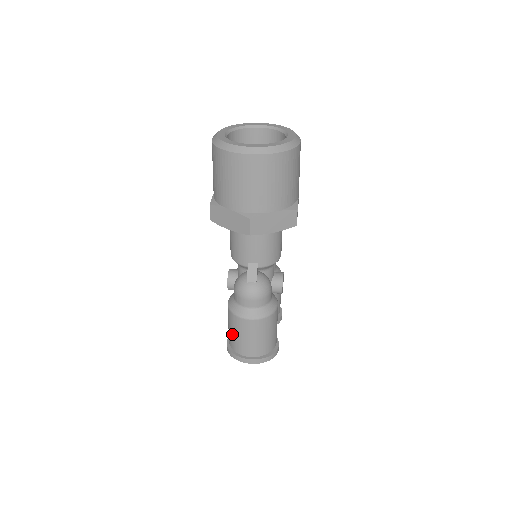
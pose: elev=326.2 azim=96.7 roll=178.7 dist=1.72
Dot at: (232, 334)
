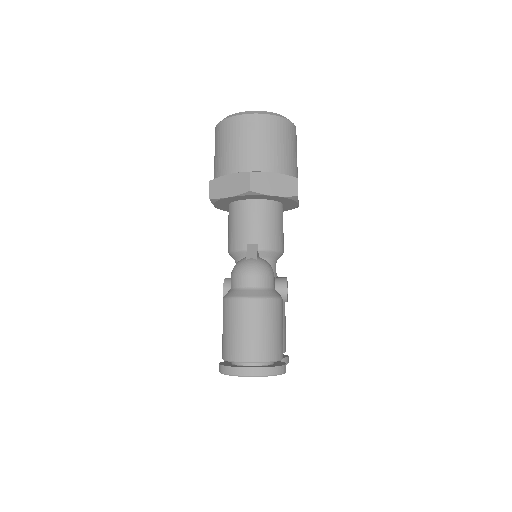
Dot at: (227, 333)
